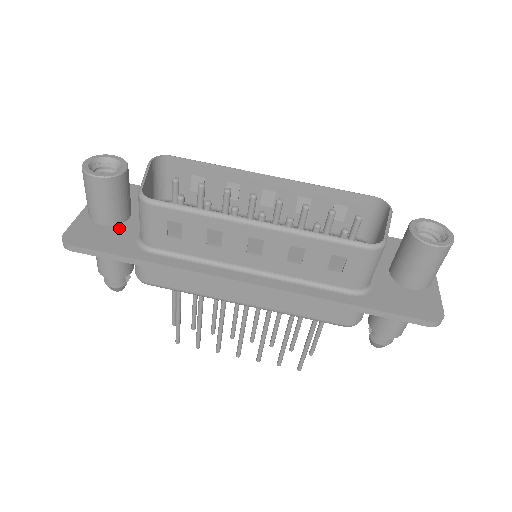
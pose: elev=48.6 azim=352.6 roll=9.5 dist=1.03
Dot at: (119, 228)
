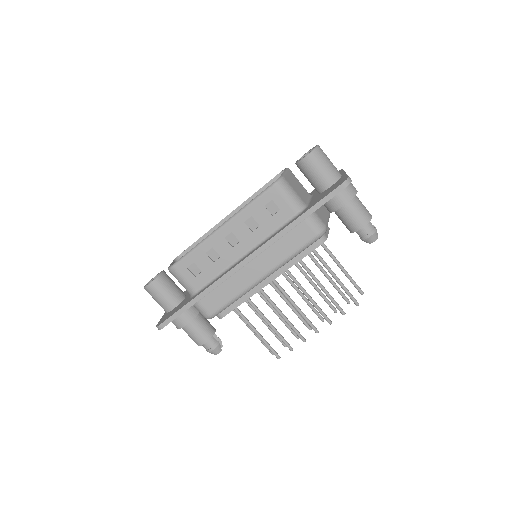
Dot at: (181, 303)
